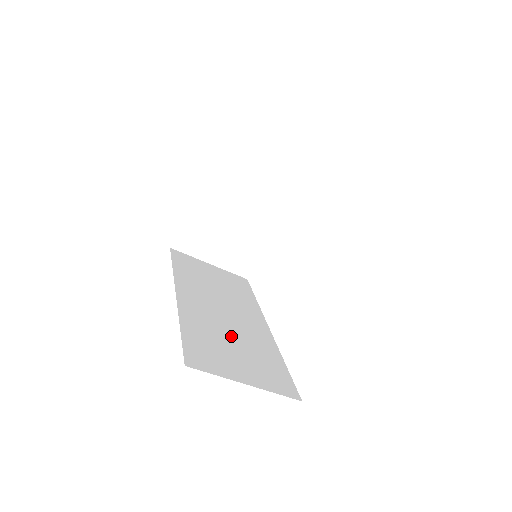
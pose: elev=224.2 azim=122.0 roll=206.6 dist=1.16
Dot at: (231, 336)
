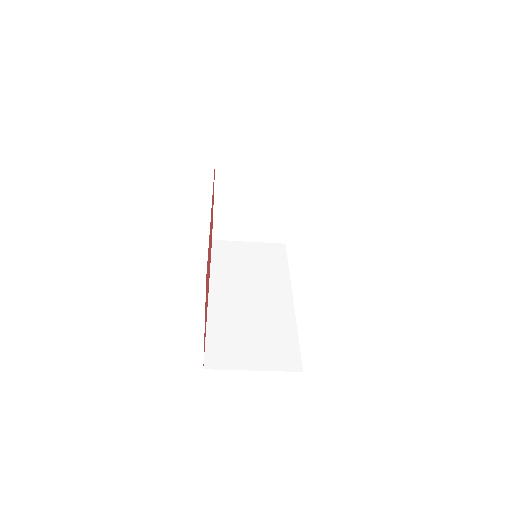
Dot at: (251, 323)
